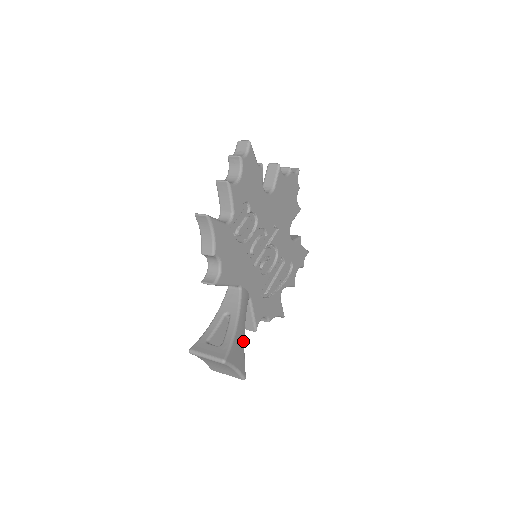
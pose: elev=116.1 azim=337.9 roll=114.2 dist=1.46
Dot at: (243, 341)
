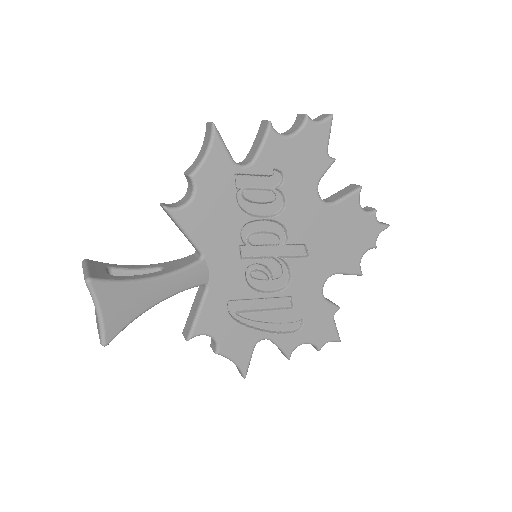
Dot at: (146, 306)
